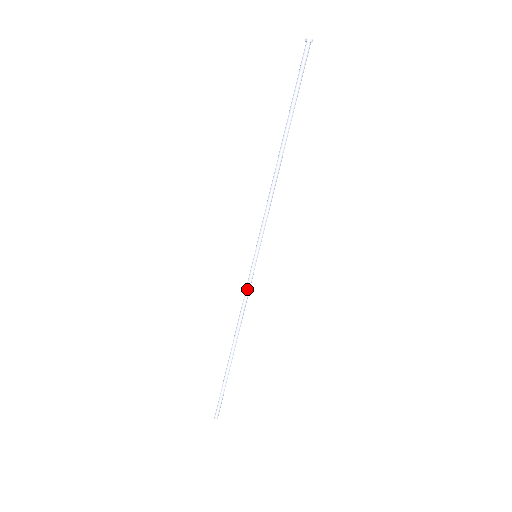
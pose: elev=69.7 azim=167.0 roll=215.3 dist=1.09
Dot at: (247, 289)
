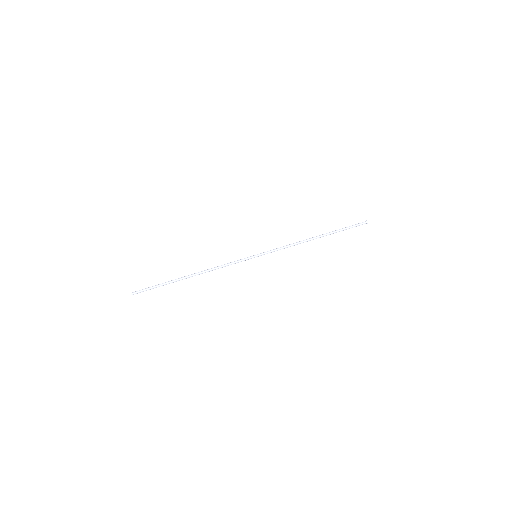
Dot at: (235, 262)
